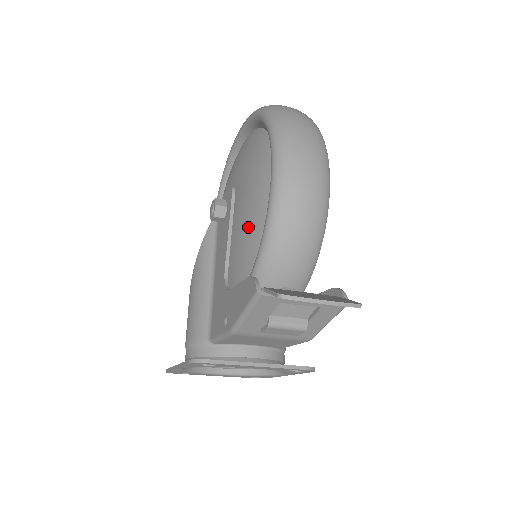
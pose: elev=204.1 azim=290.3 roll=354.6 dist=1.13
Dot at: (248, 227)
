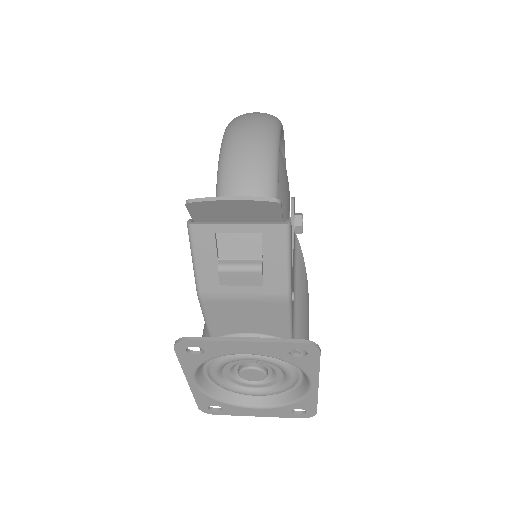
Dot at: occluded
